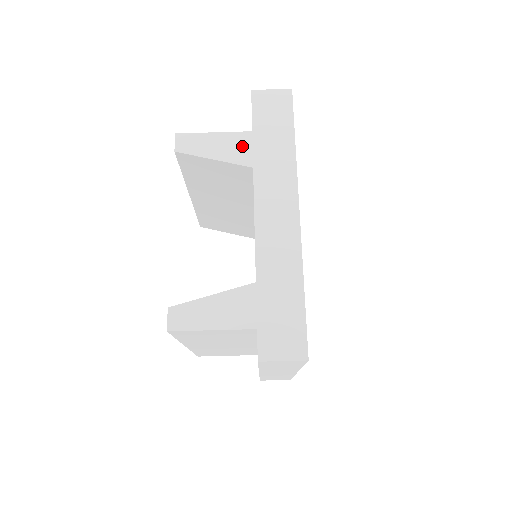
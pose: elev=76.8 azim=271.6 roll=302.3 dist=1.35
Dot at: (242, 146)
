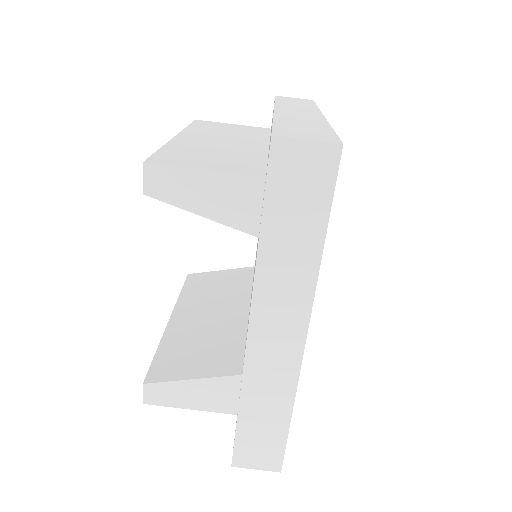
Dot at: (246, 201)
